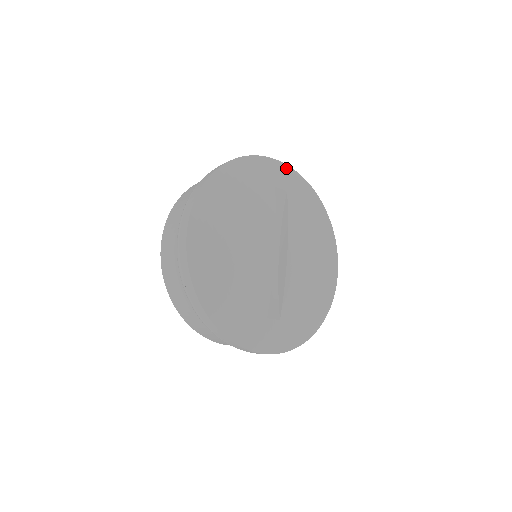
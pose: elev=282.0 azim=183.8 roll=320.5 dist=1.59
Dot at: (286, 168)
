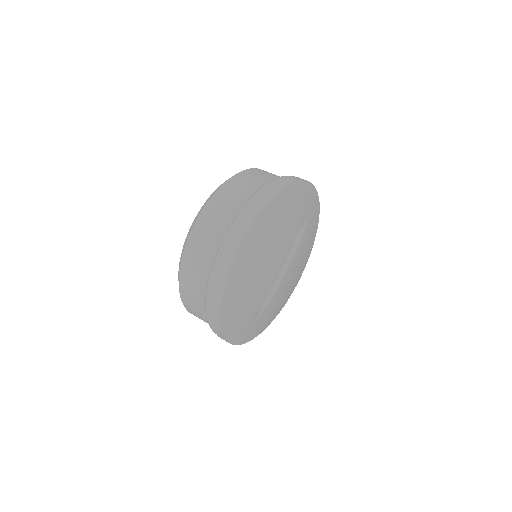
Dot at: (316, 195)
